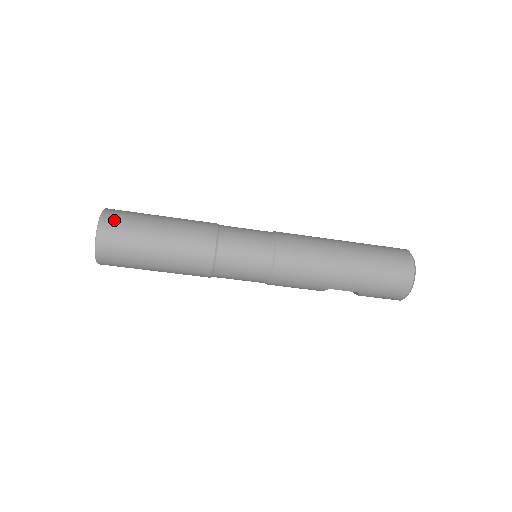
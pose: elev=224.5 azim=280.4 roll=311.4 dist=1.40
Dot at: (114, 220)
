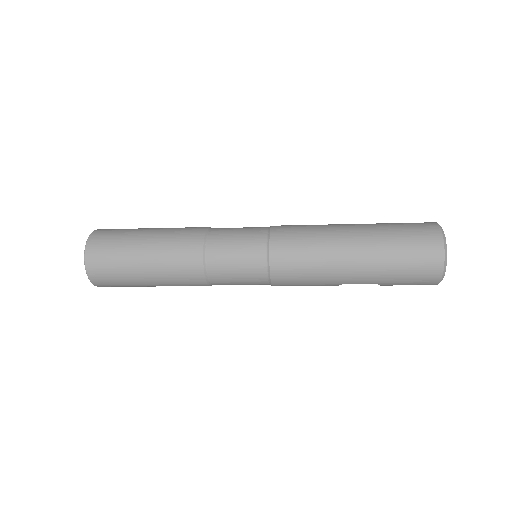
Dot at: (99, 245)
